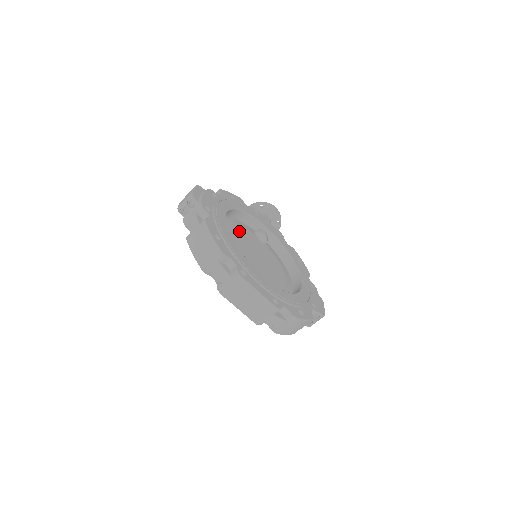
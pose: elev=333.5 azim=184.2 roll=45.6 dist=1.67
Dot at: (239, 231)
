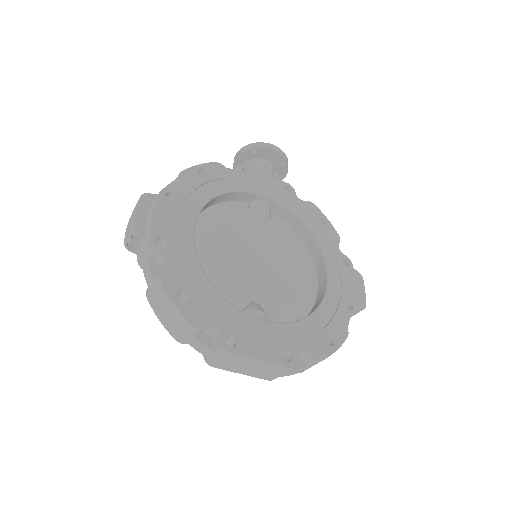
Dot at: (223, 231)
